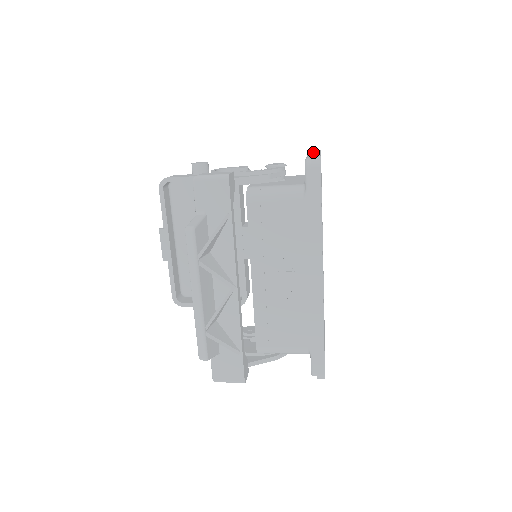
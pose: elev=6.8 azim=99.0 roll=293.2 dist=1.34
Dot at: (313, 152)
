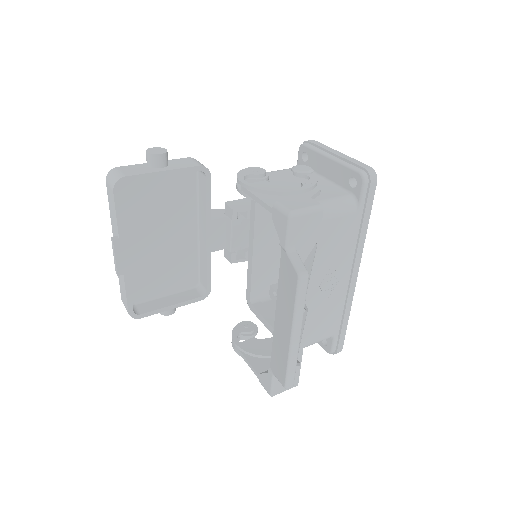
Dot at: (337, 154)
